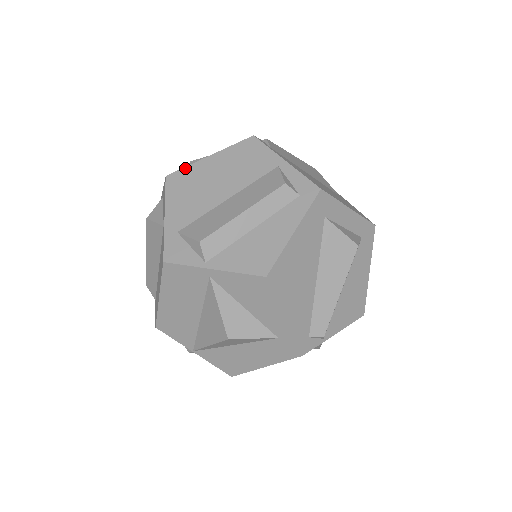
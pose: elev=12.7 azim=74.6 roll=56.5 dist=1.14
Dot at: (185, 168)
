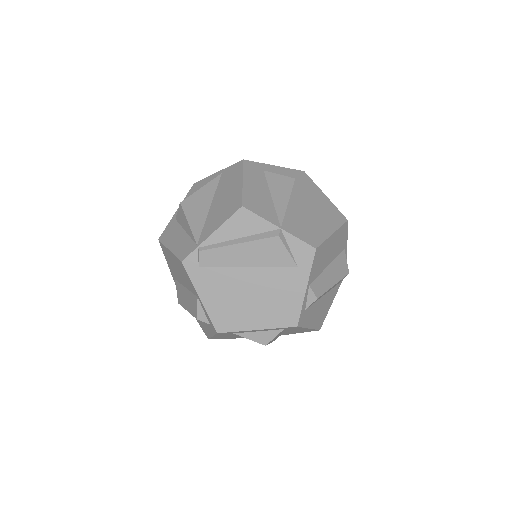
Dot at: (163, 245)
